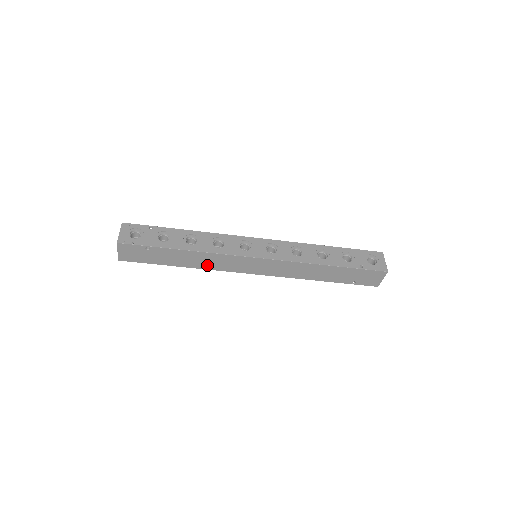
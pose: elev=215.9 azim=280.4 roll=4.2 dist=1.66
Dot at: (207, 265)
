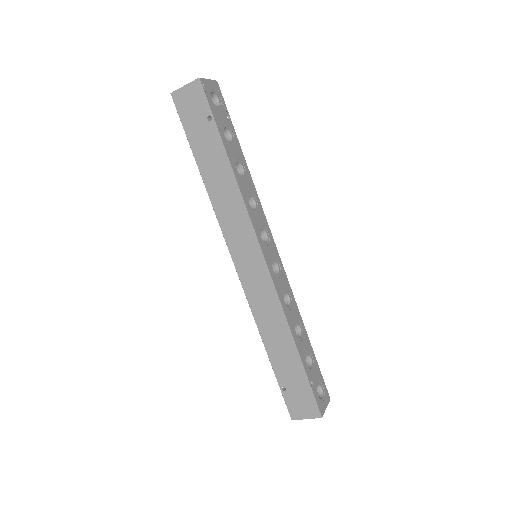
Dot at: (220, 202)
